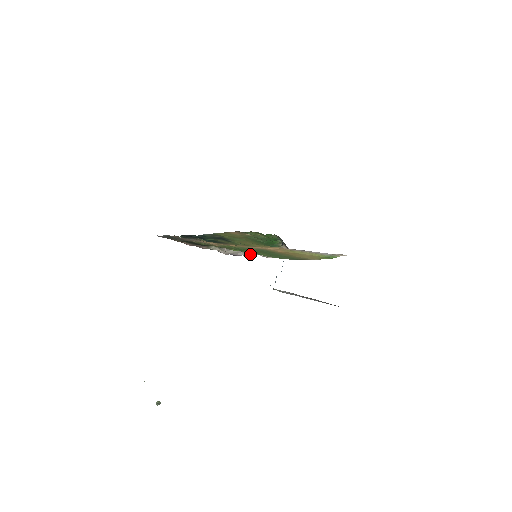
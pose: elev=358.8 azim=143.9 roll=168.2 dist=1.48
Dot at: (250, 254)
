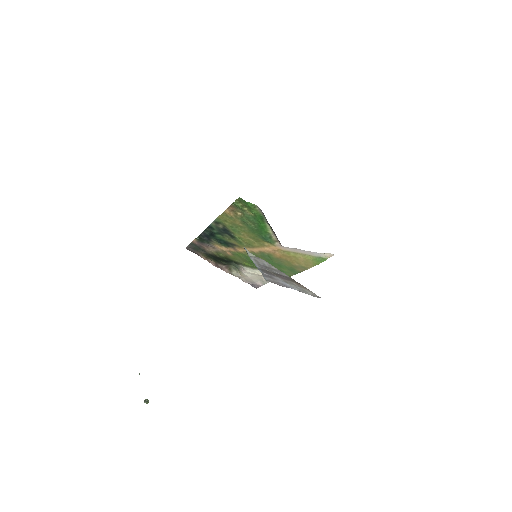
Dot at: (267, 282)
